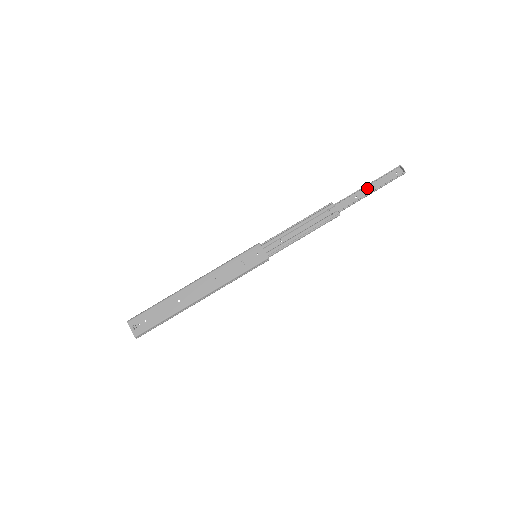
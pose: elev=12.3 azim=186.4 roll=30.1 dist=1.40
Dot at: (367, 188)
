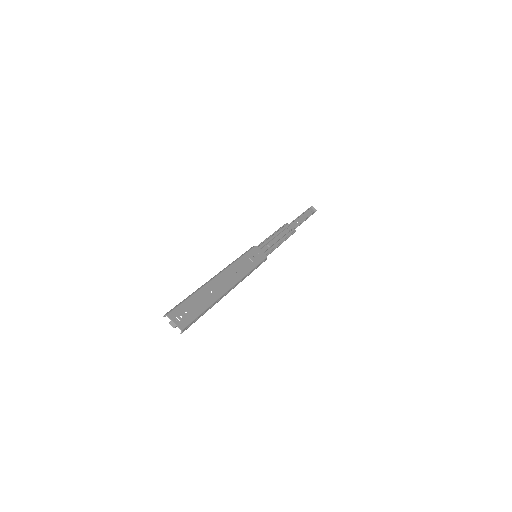
Dot at: (301, 217)
